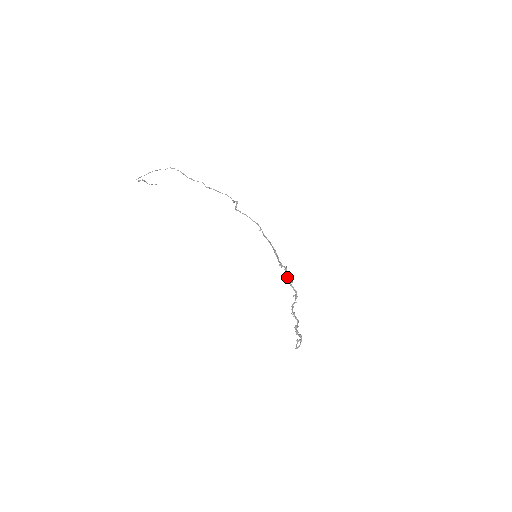
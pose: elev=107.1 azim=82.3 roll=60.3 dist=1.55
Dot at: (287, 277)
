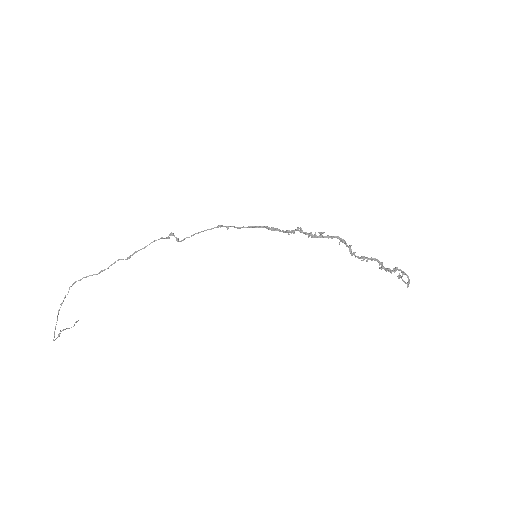
Dot at: (311, 235)
